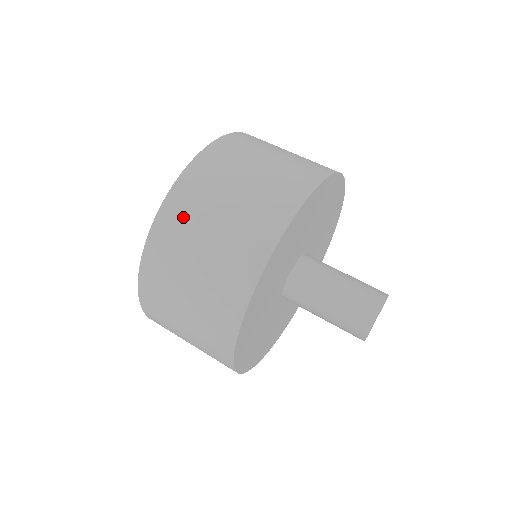
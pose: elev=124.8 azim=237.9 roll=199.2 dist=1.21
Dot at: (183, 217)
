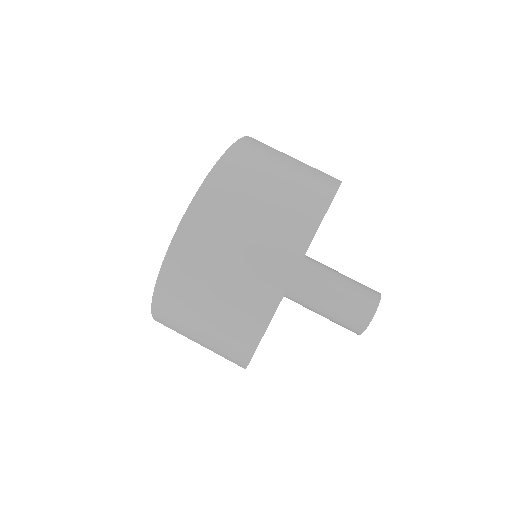
Dot at: (222, 202)
